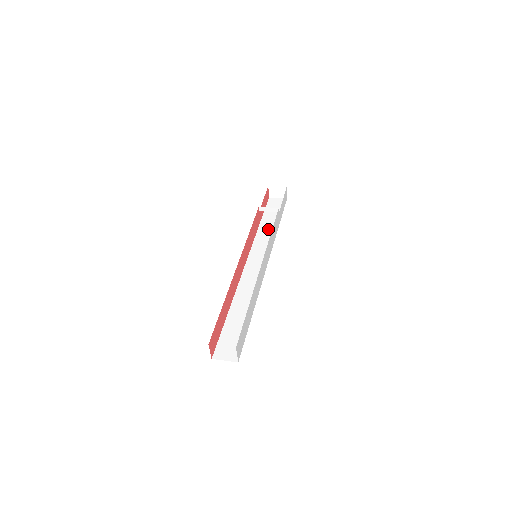
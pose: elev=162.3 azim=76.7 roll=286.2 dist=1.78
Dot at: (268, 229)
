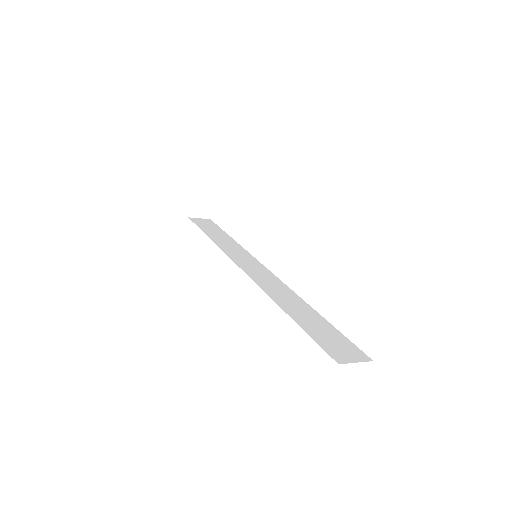
Dot at: (225, 241)
